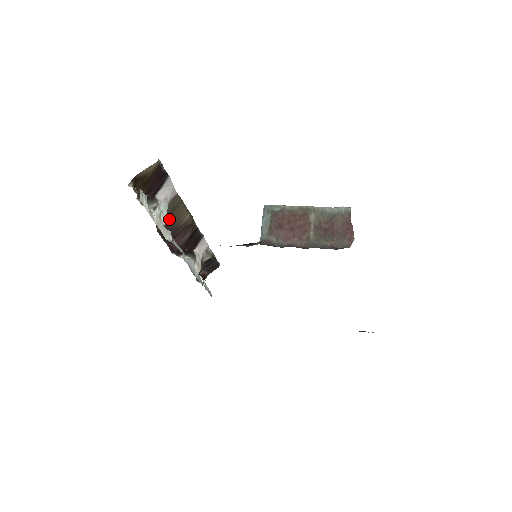
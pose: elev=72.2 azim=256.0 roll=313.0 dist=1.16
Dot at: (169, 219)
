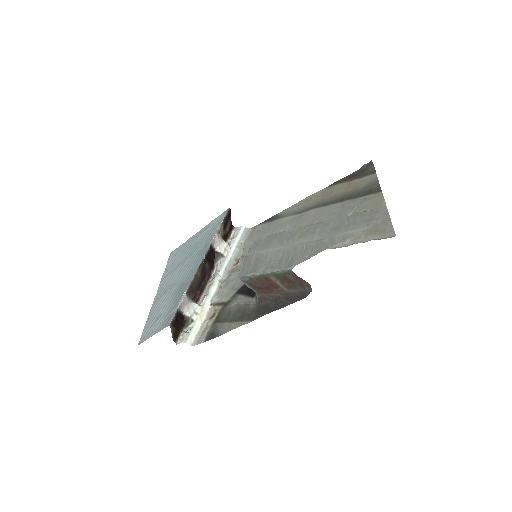
Dot at: (195, 290)
